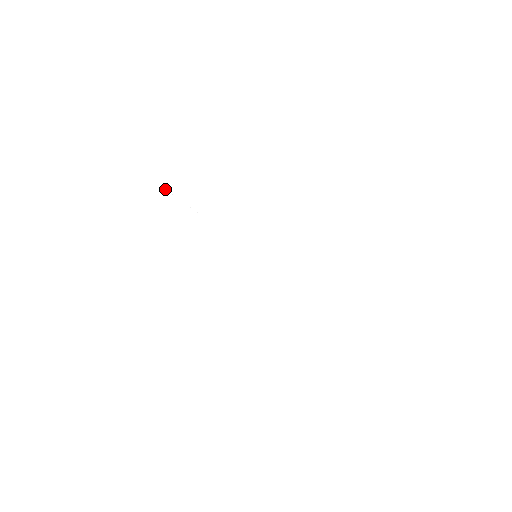
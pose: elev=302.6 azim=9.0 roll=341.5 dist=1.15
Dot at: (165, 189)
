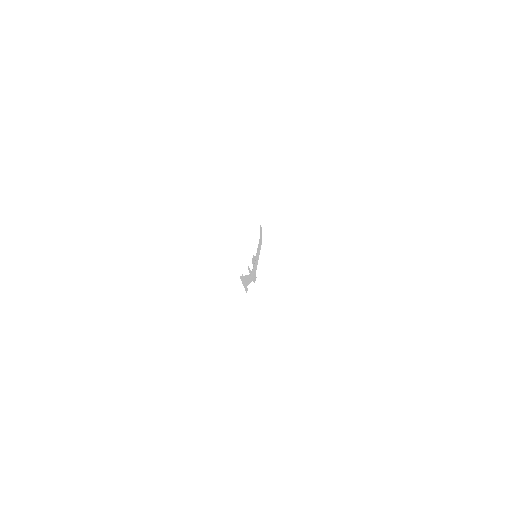
Dot at: (250, 278)
